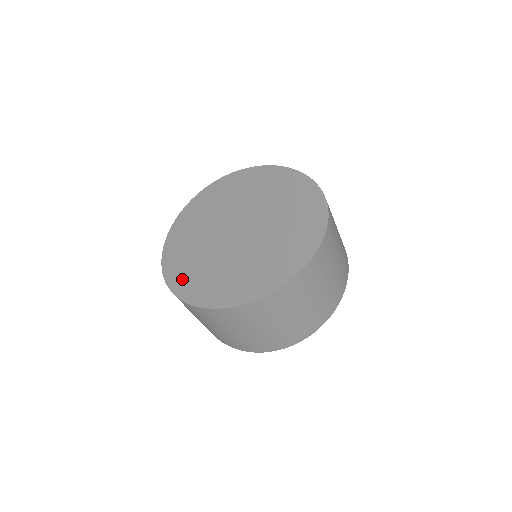
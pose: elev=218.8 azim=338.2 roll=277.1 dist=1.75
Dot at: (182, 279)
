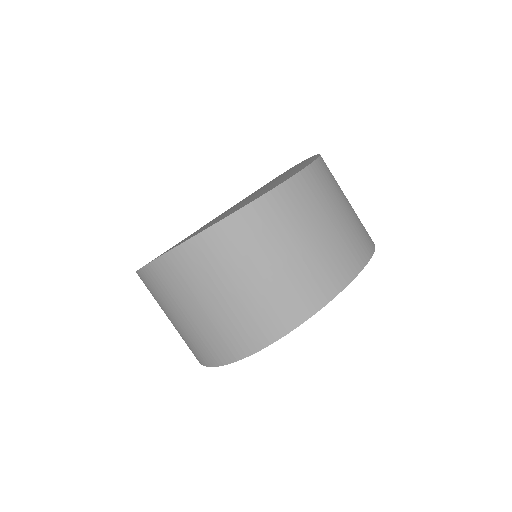
Dot at: occluded
